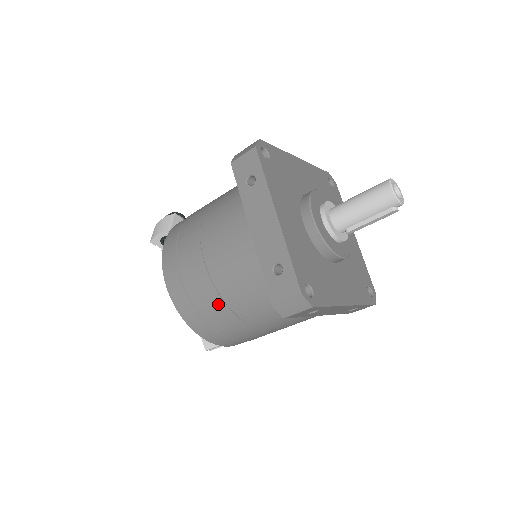
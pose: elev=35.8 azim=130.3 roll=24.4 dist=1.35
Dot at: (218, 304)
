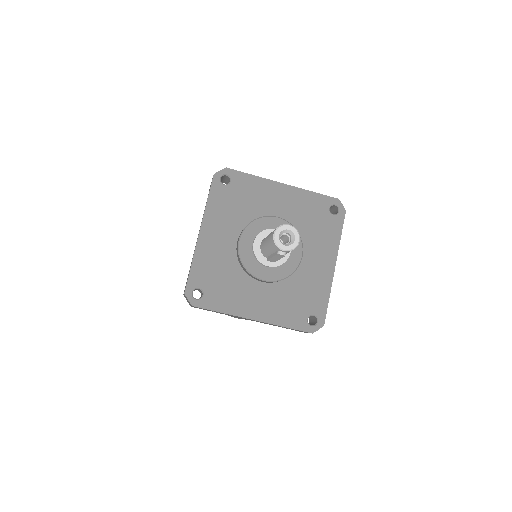
Dot at: occluded
